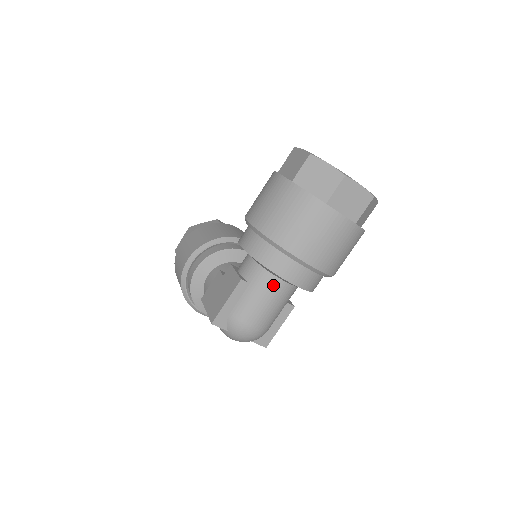
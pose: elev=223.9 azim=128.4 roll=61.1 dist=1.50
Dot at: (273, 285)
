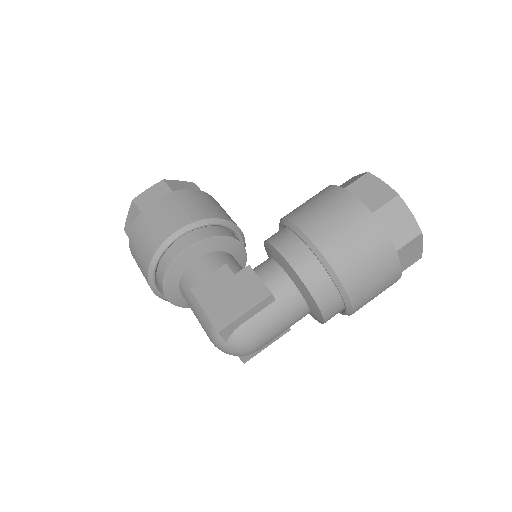
Dot at: (298, 309)
